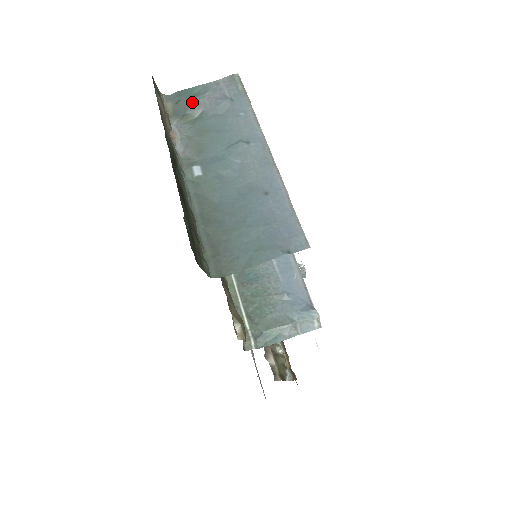
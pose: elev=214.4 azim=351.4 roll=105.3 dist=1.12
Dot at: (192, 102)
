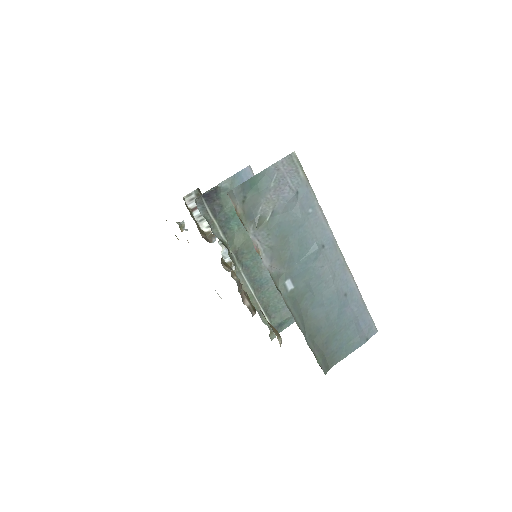
Dot at: (260, 199)
